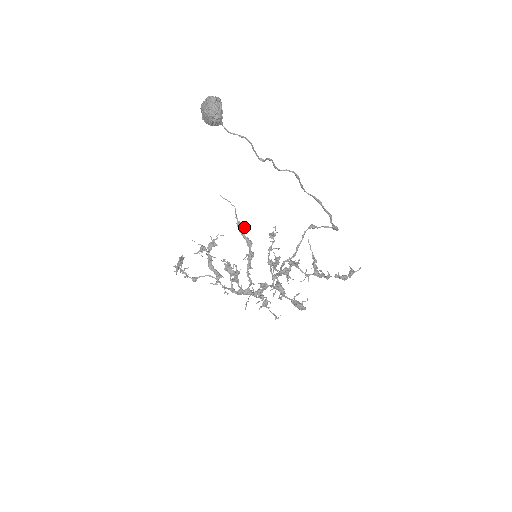
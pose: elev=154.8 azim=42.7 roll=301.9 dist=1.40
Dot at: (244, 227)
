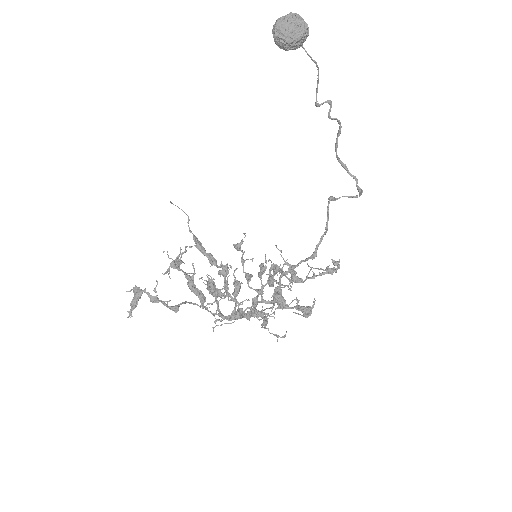
Dot at: (200, 242)
